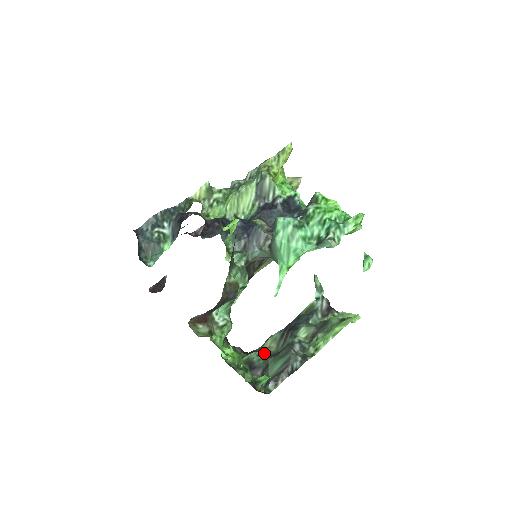
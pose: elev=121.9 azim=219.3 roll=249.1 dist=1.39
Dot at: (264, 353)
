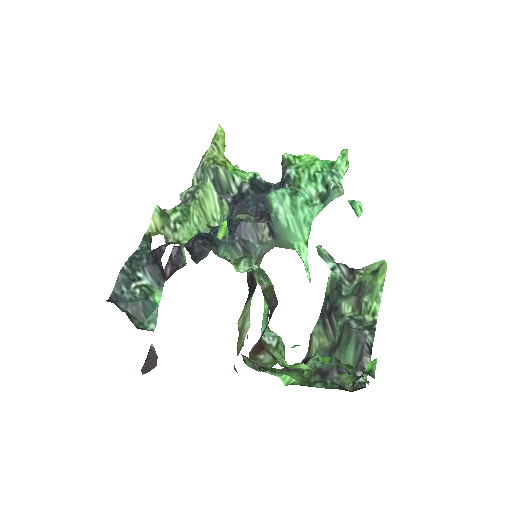
Dot at: (321, 353)
